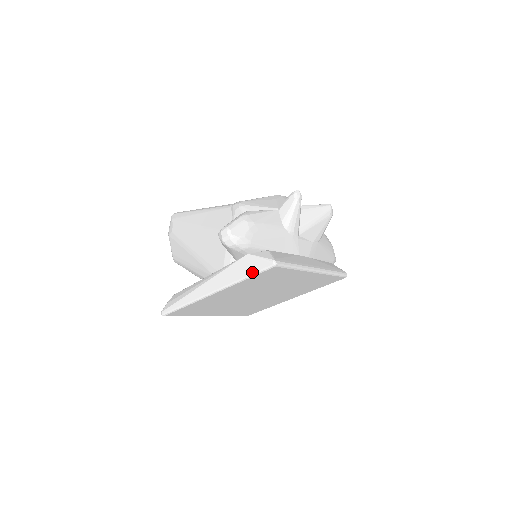
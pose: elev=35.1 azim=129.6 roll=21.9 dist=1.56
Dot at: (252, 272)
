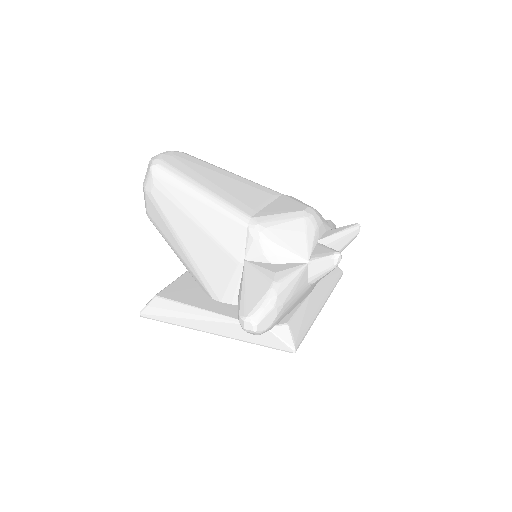
Dot at: (265, 345)
